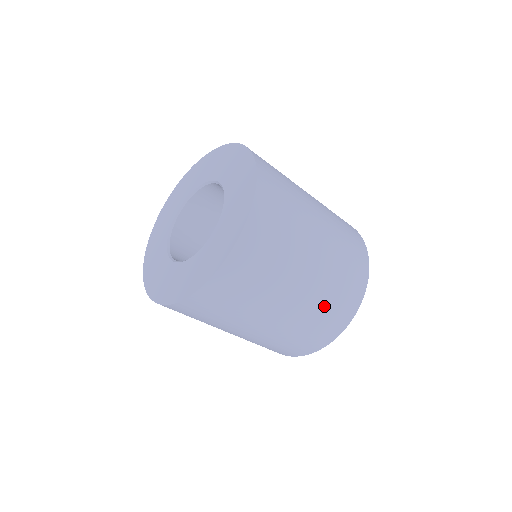
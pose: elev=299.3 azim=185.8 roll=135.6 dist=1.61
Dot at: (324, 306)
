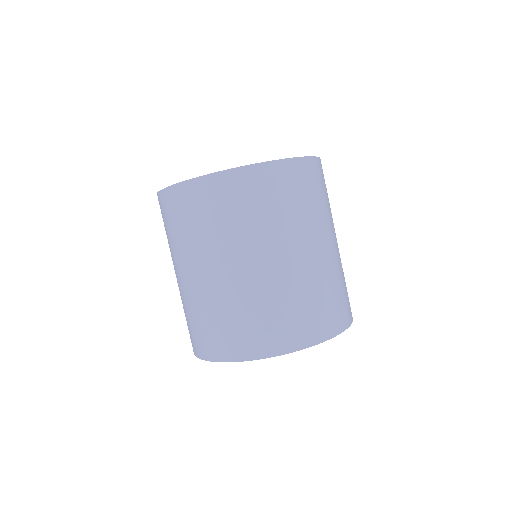
Dot at: (290, 301)
